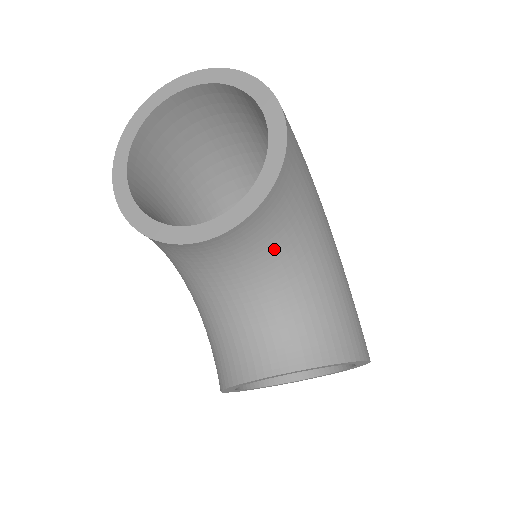
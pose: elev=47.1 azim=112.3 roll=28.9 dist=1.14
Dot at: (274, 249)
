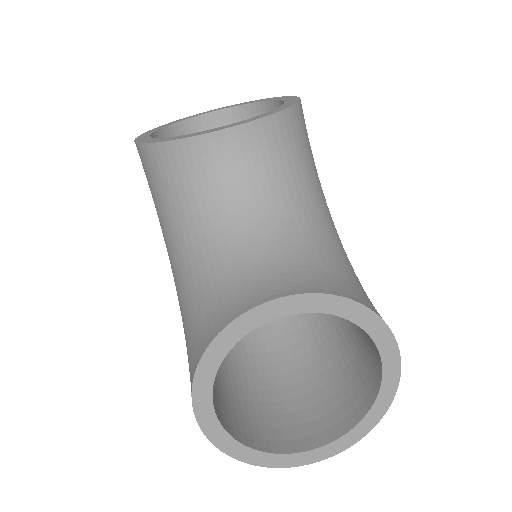
Dot at: (284, 180)
